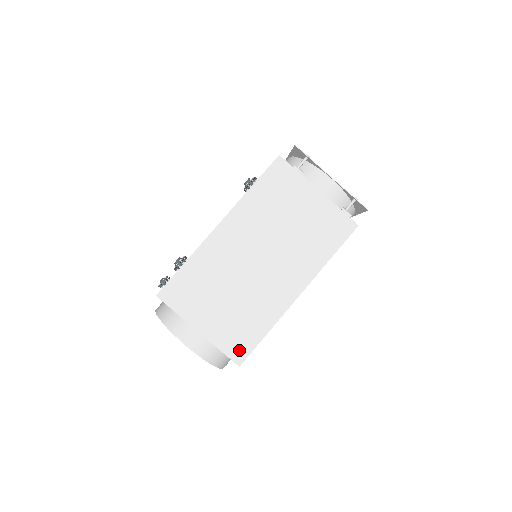
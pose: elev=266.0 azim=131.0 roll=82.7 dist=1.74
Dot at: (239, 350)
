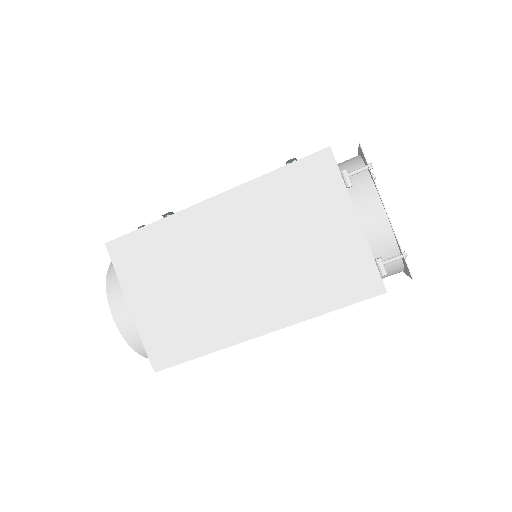
Dot at: (162, 355)
